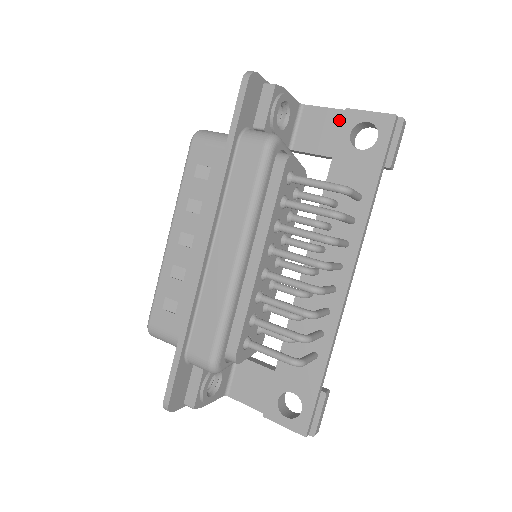
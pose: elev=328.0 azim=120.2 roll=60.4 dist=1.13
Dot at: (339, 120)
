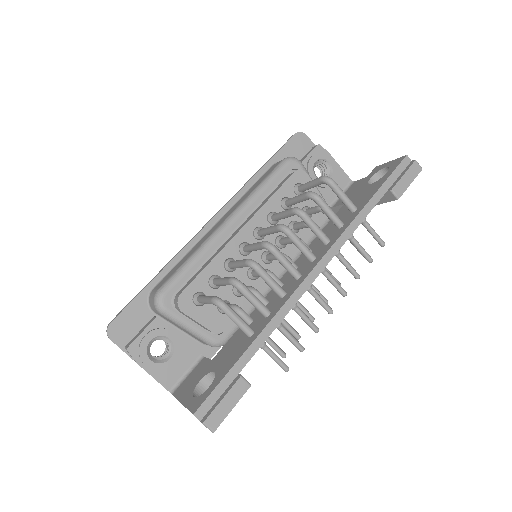
Dot at: occluded
